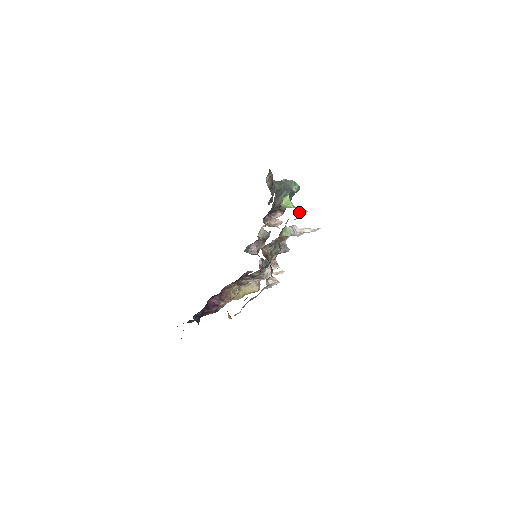
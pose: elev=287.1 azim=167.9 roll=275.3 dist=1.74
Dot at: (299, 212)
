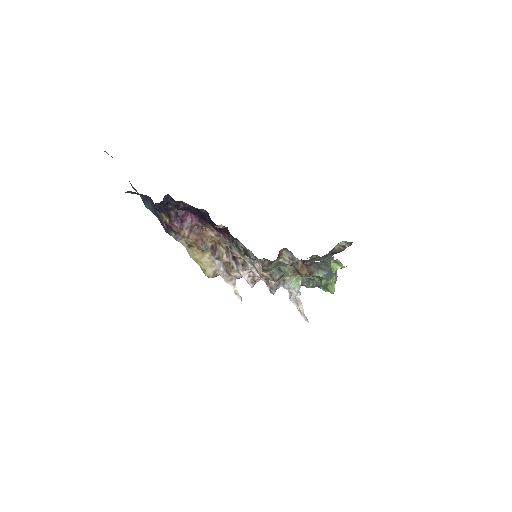
Dot at: (333, 282)
